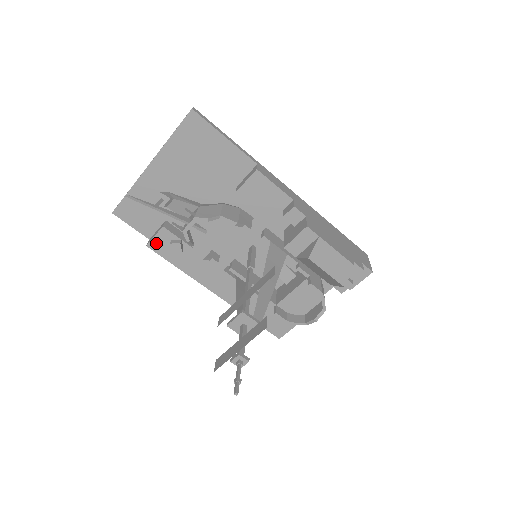
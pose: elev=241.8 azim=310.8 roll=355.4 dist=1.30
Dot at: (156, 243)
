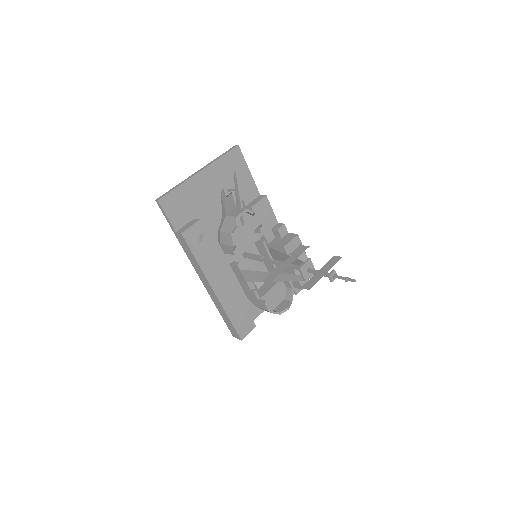
Dot at: (189, 233)
